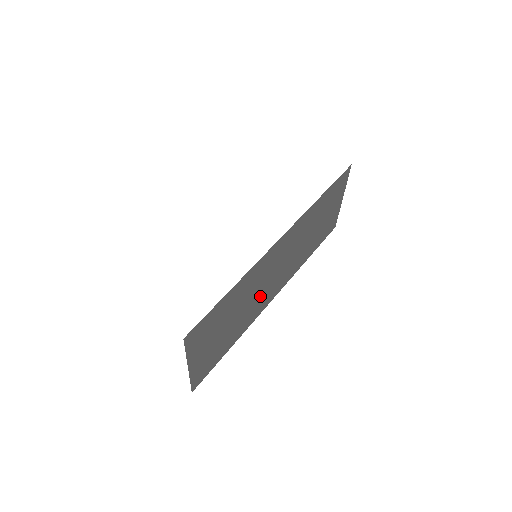
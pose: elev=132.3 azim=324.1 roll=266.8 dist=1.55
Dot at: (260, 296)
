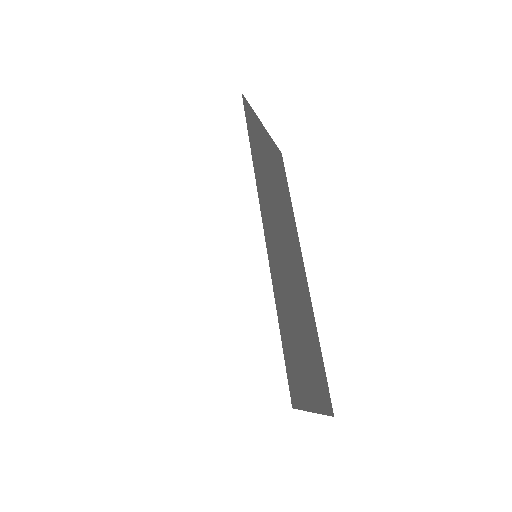
Dot at: (296, 284)
